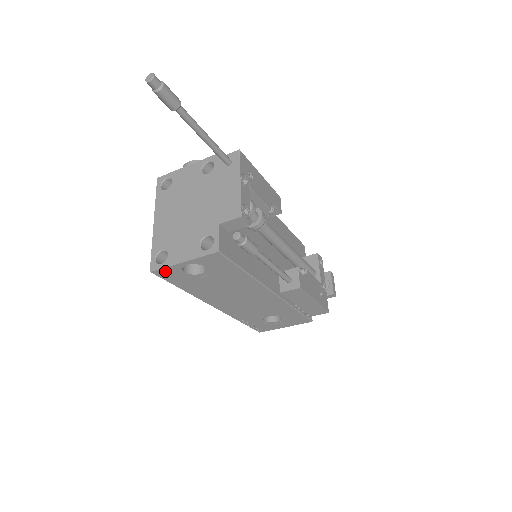
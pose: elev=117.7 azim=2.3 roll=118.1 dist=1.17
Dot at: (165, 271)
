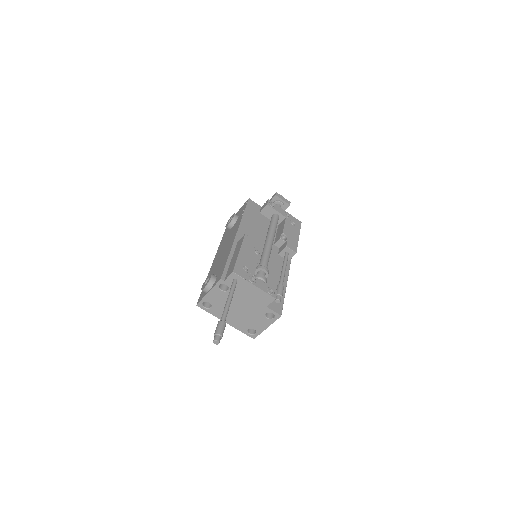
Dot at: occluded
